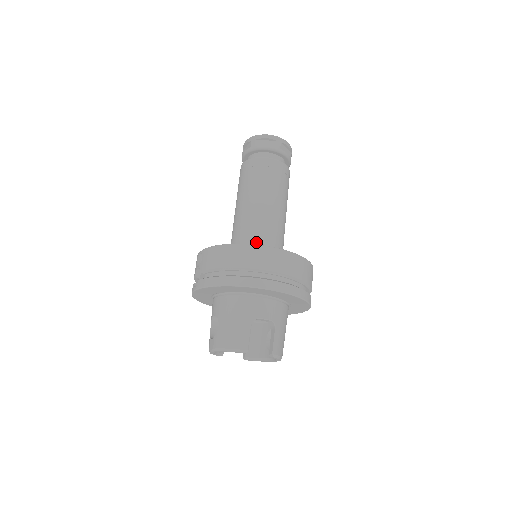
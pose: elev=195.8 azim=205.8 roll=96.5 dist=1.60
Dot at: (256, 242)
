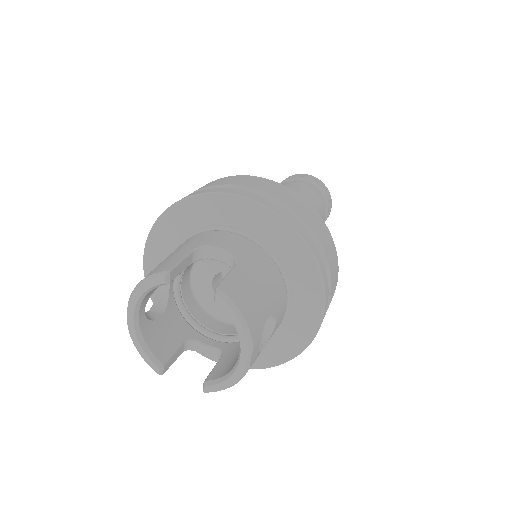
Dot at: occluded
